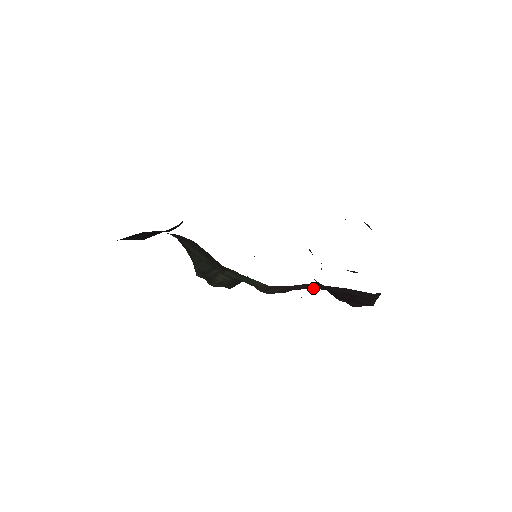
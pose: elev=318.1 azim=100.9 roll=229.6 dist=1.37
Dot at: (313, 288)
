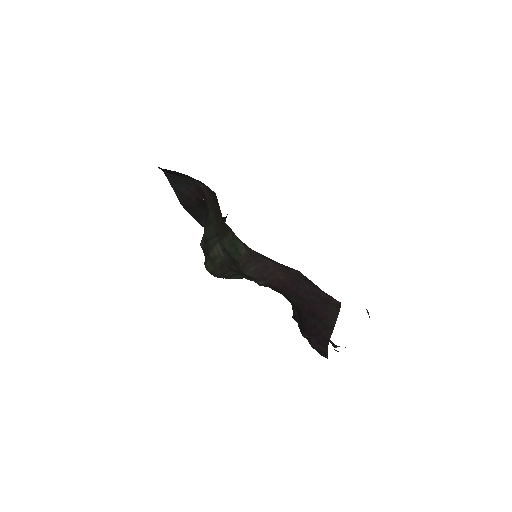
Dot at: (285, 289)
